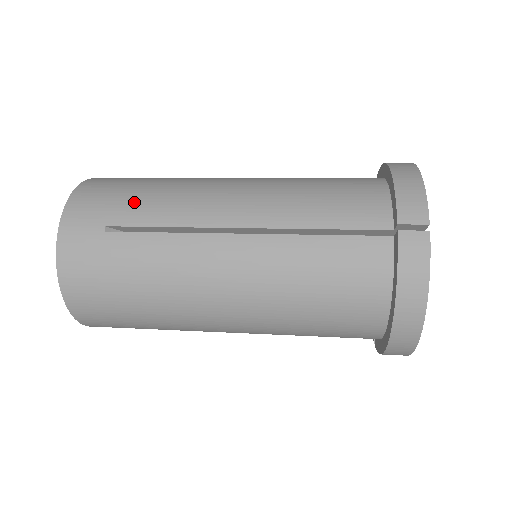
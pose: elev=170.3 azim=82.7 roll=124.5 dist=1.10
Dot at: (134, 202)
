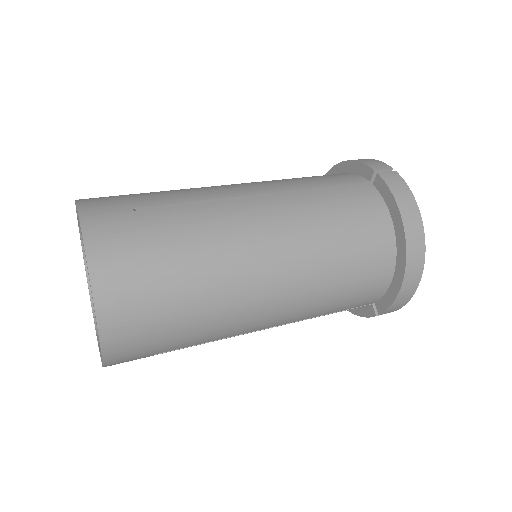
Dot at: (151, 194)
